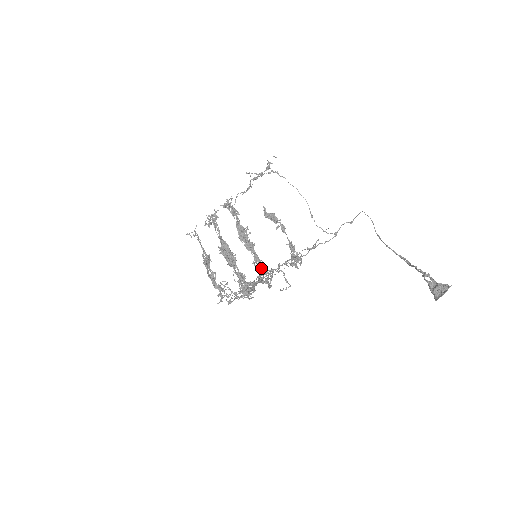
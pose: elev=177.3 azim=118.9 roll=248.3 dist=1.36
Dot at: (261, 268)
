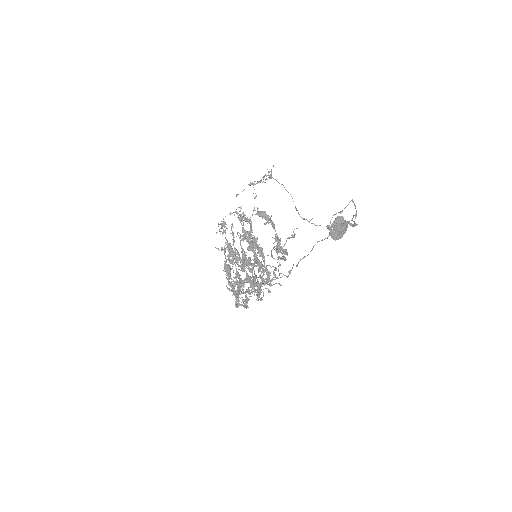
Dot at: (258, 266)
